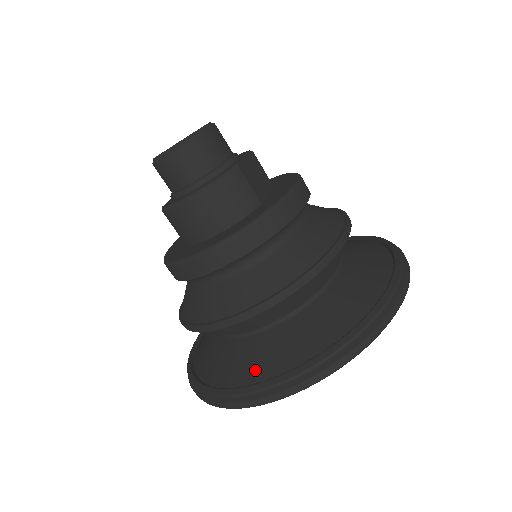
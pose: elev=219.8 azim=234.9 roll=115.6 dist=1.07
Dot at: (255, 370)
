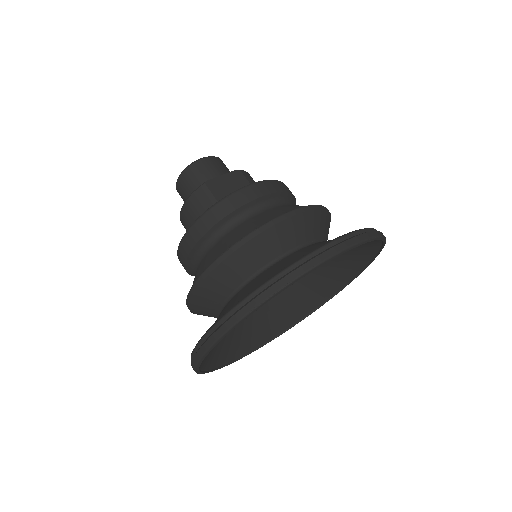
Dot at: occluded
